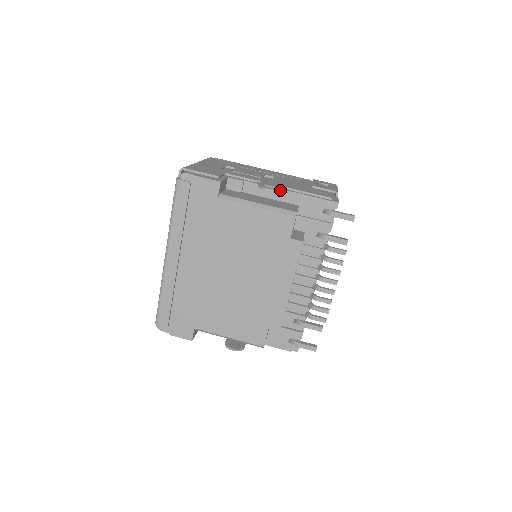
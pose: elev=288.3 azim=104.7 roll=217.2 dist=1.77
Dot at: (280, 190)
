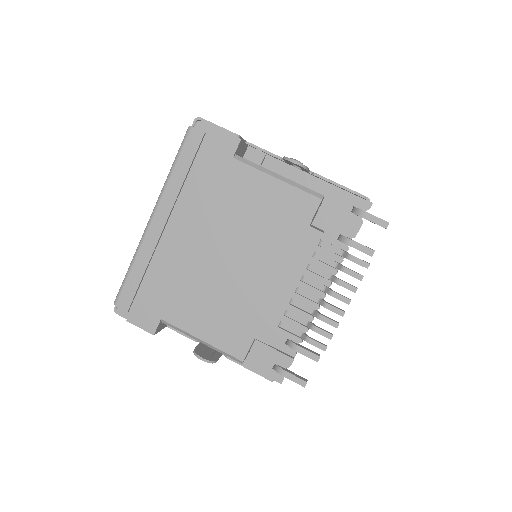
Dot at: (307, 170)
